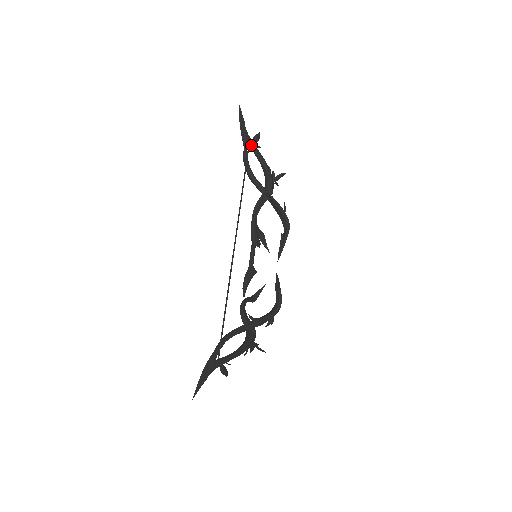
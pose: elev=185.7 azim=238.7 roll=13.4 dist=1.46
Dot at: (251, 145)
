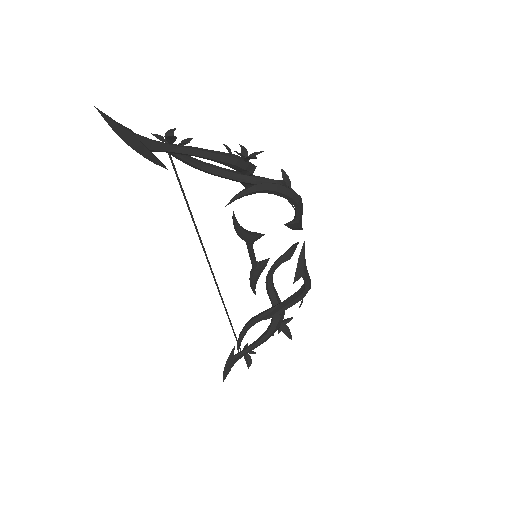
Dot at: (168, 151)
